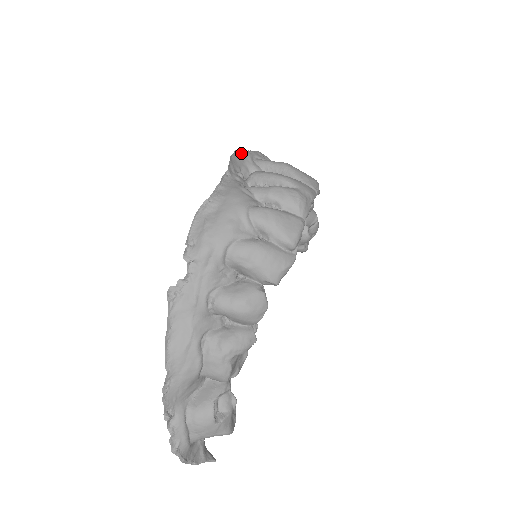
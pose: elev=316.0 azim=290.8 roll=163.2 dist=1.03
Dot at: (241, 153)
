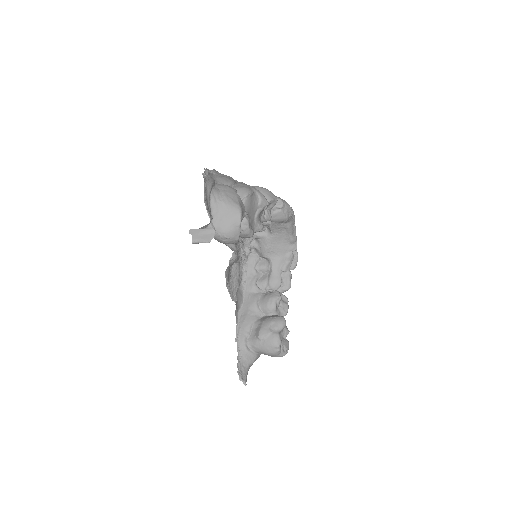
Dot at: occluded
